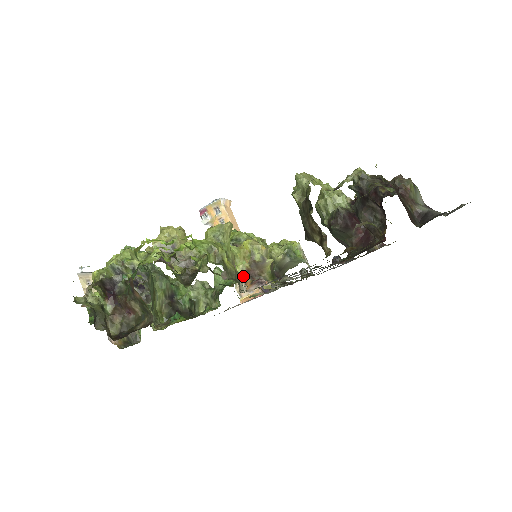
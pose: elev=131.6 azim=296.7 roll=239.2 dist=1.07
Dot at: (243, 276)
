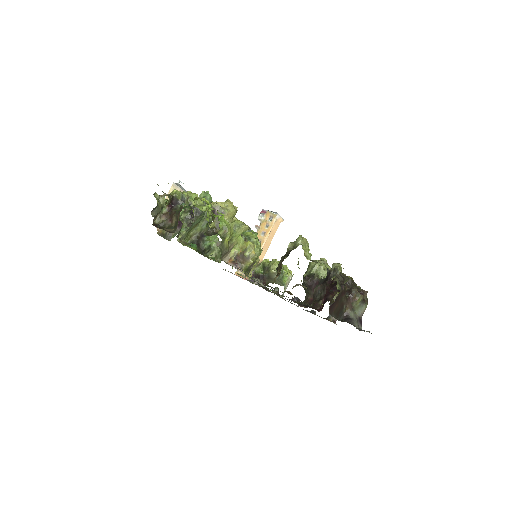
Dot at: (232, 255)
